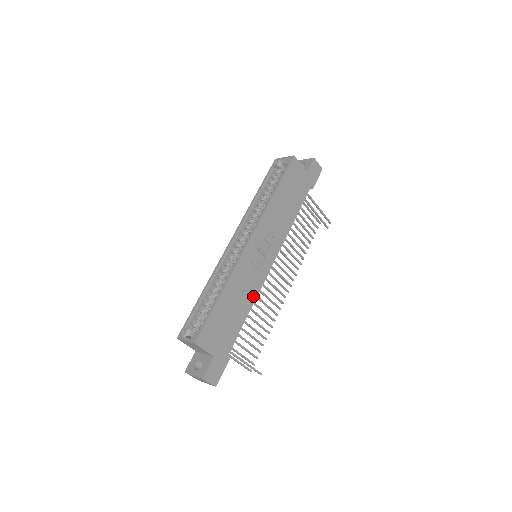
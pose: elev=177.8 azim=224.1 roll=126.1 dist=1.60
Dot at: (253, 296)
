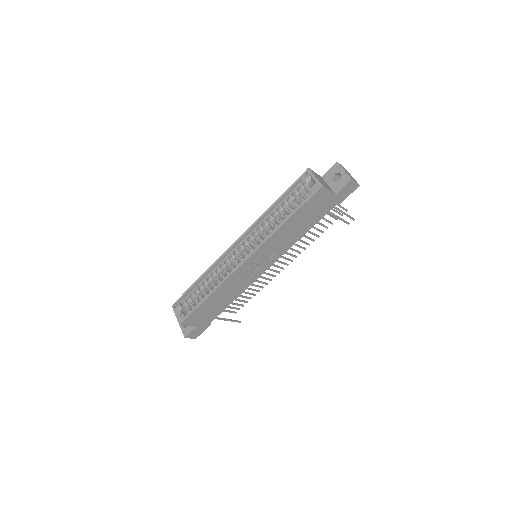
Dot at: (241, 291)
